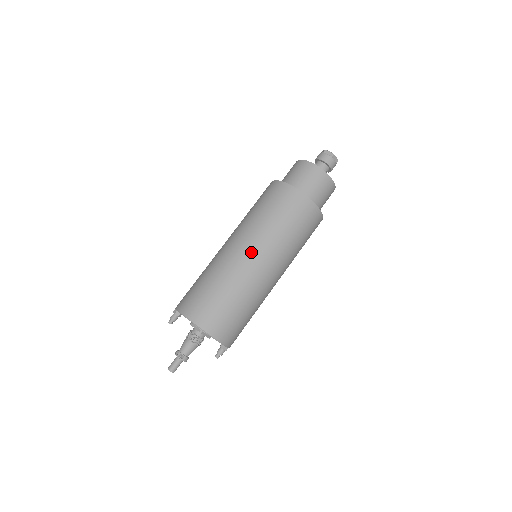
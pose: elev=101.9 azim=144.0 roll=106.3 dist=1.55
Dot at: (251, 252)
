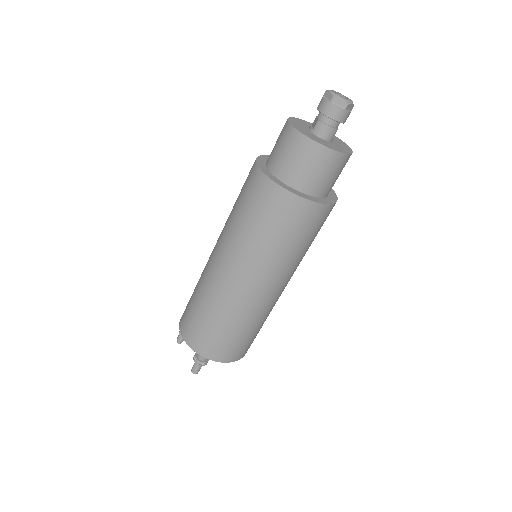
Dot at: (255, 285)
